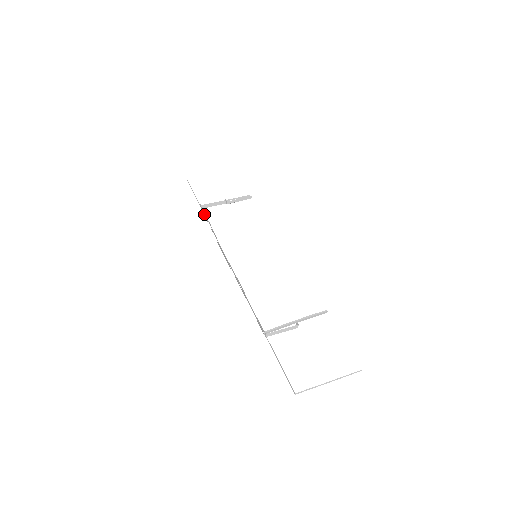
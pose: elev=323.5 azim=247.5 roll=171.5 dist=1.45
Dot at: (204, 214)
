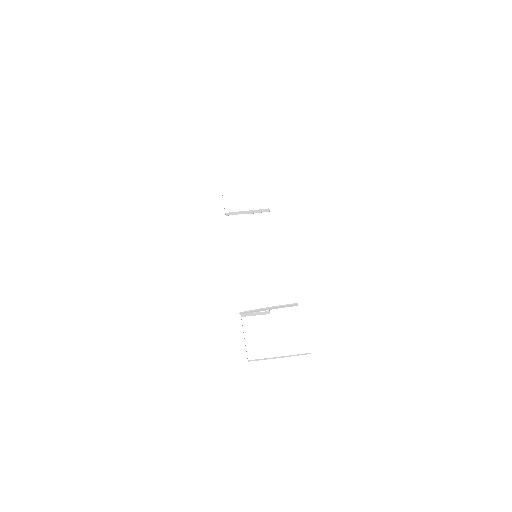
Dot at: occluded
